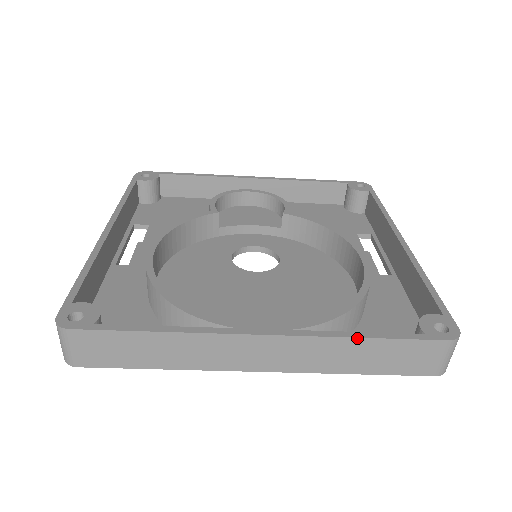
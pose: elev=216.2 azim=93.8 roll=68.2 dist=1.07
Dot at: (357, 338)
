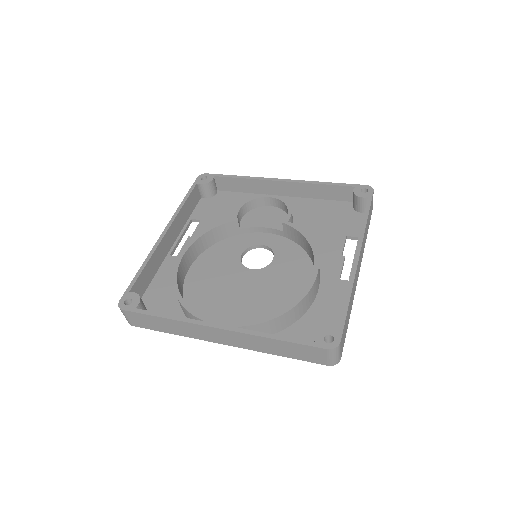
Dot at: (270, 338)
